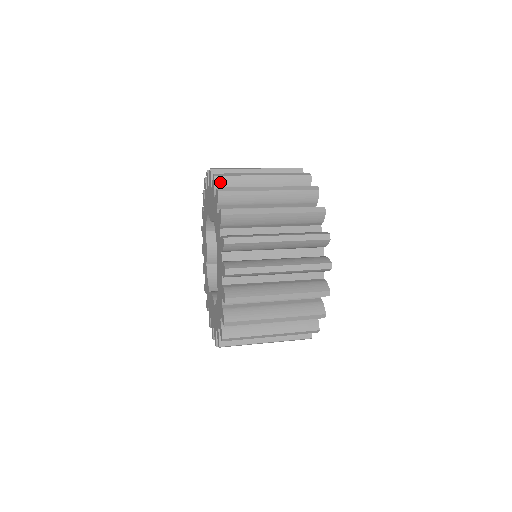
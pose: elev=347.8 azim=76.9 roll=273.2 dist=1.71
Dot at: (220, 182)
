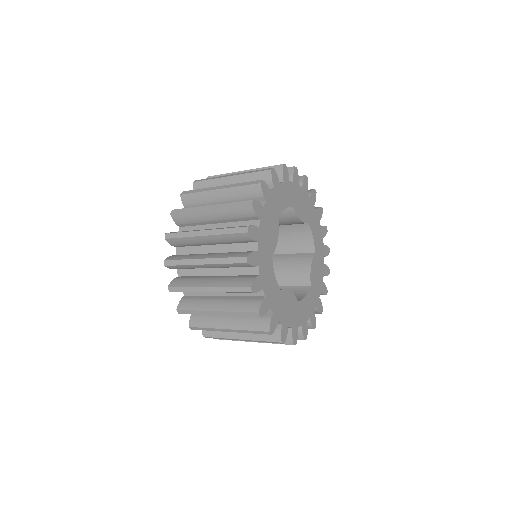
Dot at: occluded
